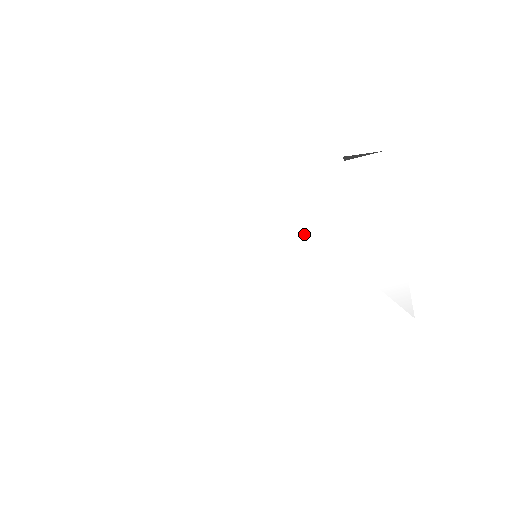
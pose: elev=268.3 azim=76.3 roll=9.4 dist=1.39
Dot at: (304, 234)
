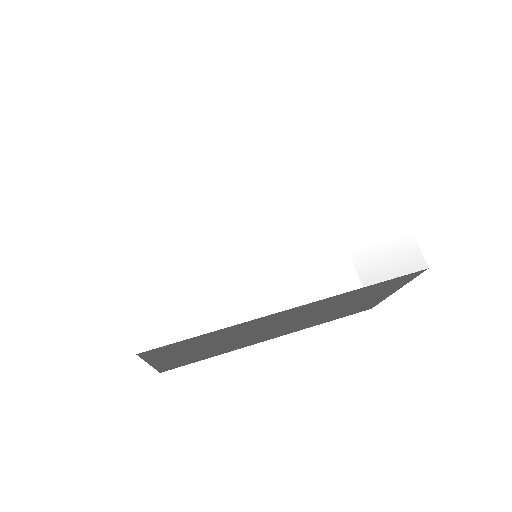
Dot at: (303, 191)
